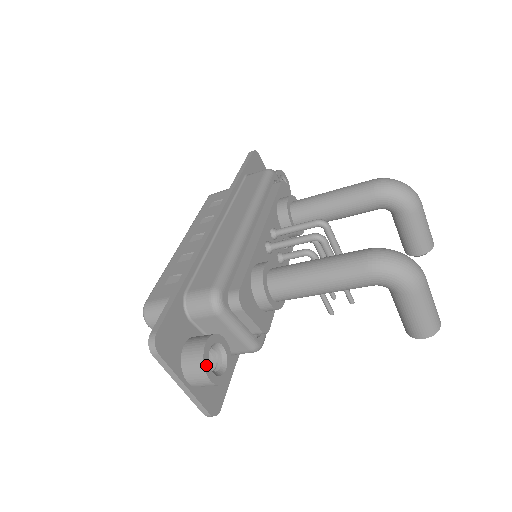
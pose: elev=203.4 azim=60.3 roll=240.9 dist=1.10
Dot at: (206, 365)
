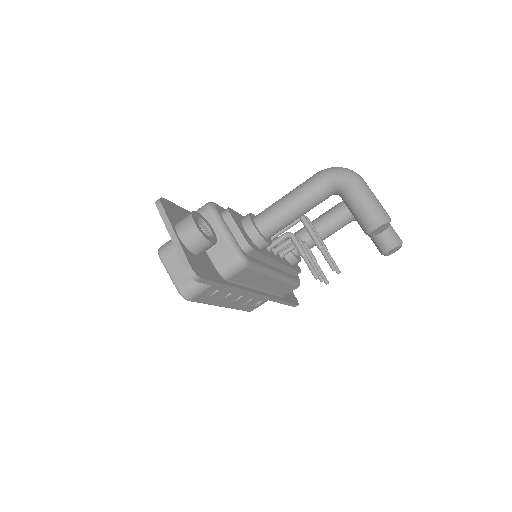
Dot at: (193, 216)
